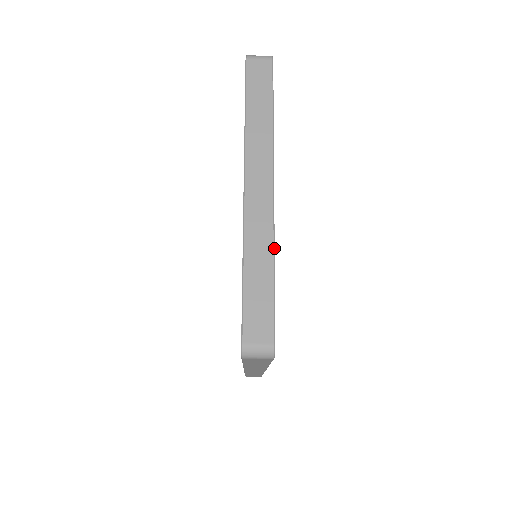
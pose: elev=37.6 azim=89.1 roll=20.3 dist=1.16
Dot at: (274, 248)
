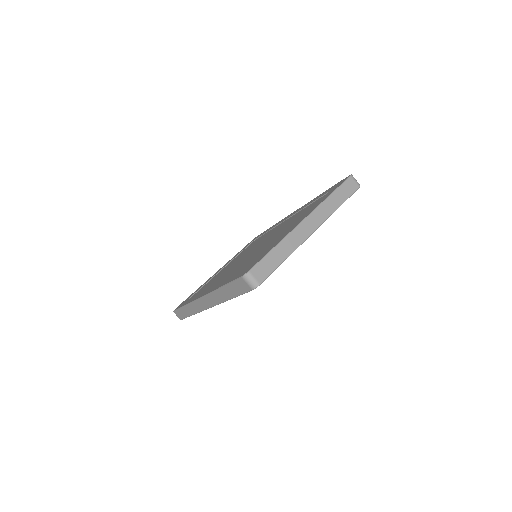
Dot at: occluded
